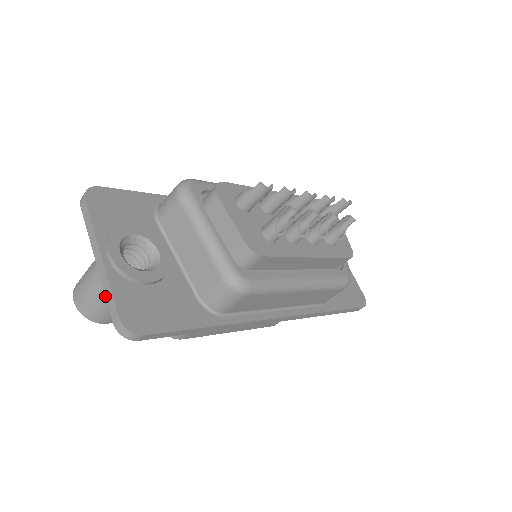
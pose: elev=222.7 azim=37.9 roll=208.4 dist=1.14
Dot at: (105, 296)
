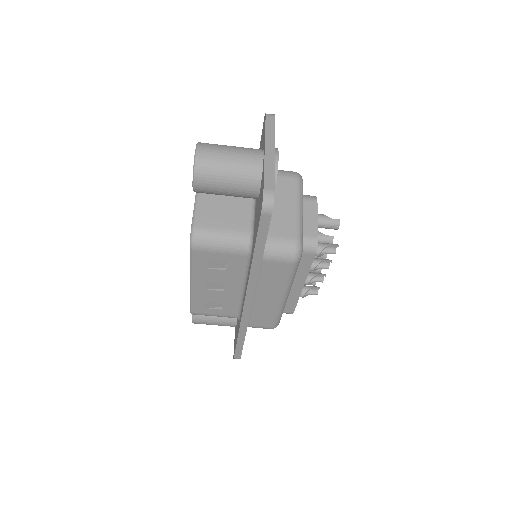
Dot at: (264, 171)
